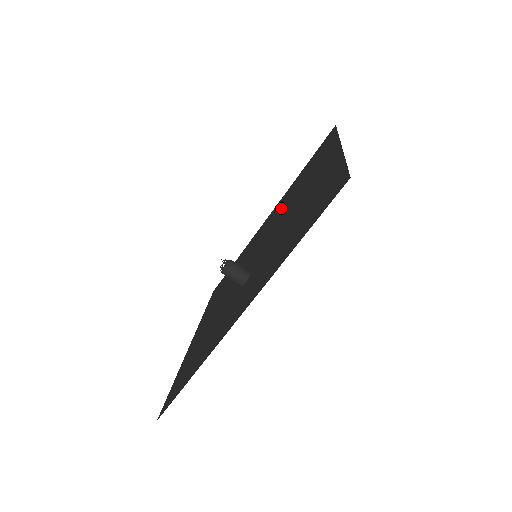
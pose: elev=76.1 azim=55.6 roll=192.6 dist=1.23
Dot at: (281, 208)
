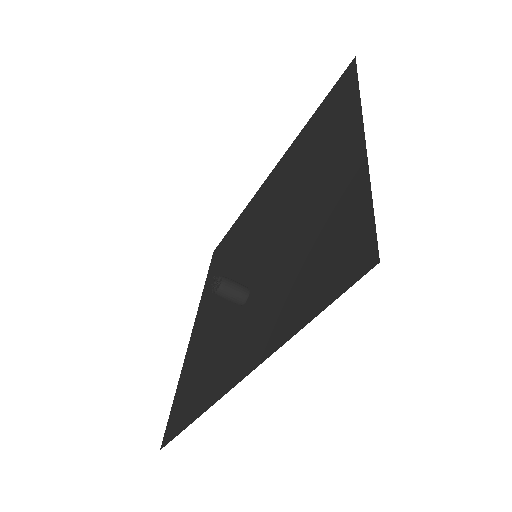
Dot at: (285, 179)
